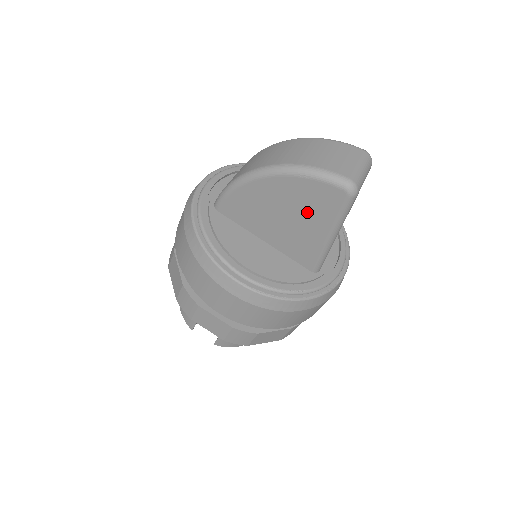
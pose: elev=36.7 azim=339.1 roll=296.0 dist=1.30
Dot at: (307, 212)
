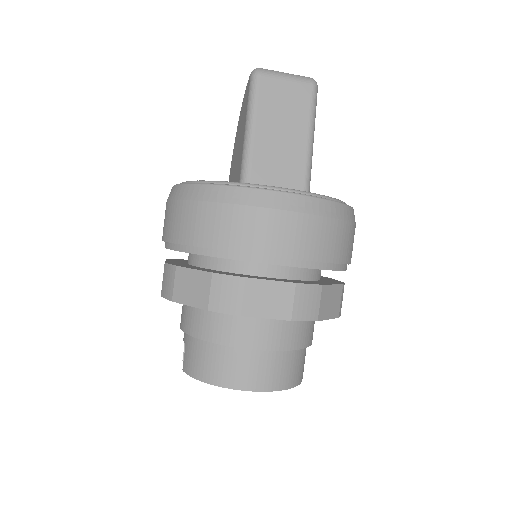
Dot at: (242, 124)
